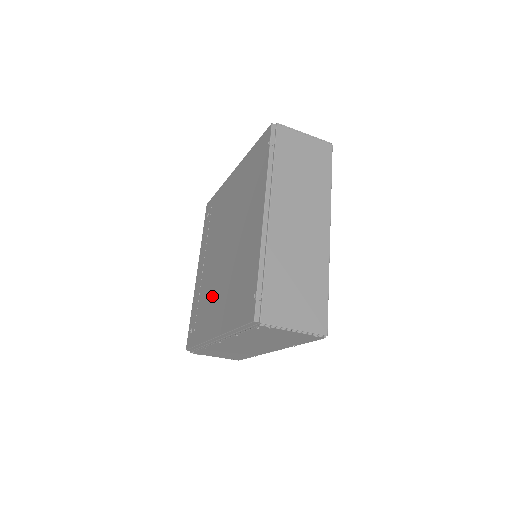
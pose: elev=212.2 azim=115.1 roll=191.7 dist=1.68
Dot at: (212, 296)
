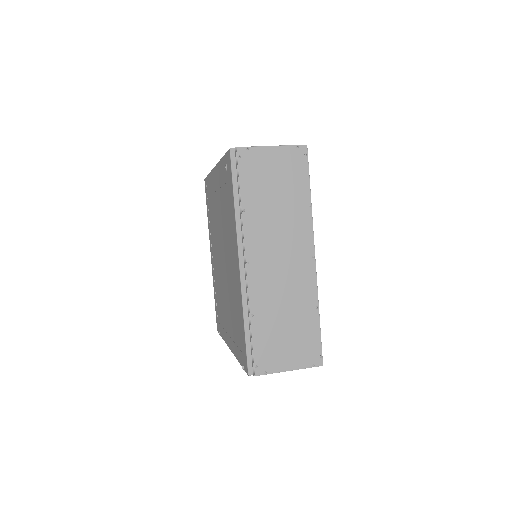
Dot at: (214, 239)
